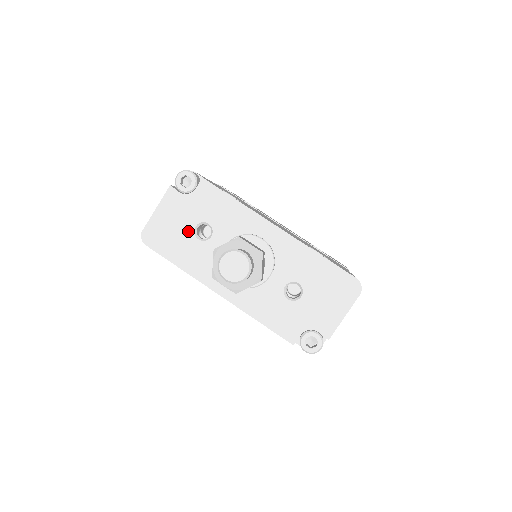
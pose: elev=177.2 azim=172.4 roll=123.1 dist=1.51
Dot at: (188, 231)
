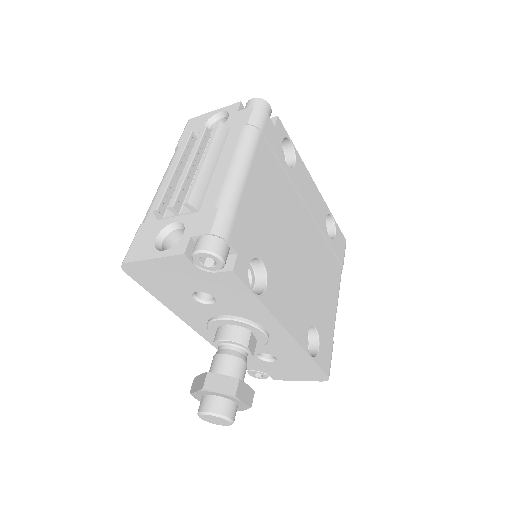
Dot at: (185, 290)
